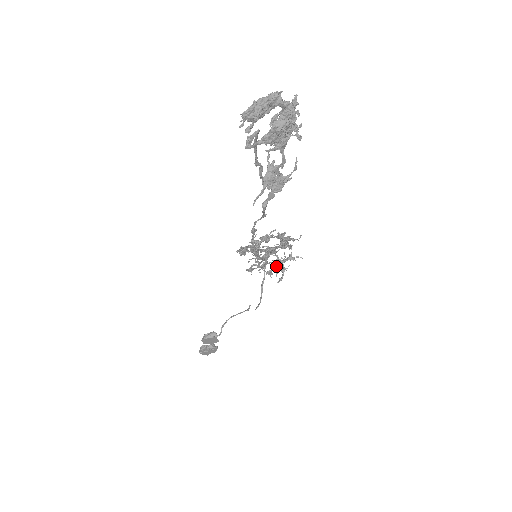
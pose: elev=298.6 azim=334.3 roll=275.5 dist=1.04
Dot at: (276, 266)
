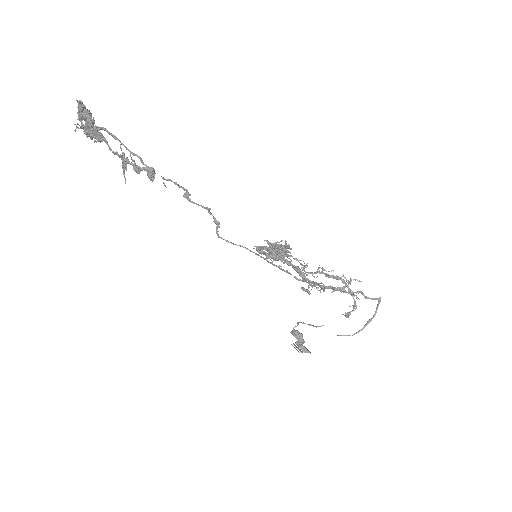
Dot at: (323, 290)
